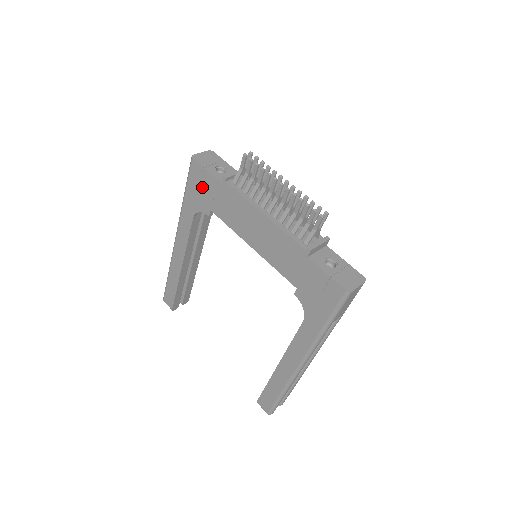
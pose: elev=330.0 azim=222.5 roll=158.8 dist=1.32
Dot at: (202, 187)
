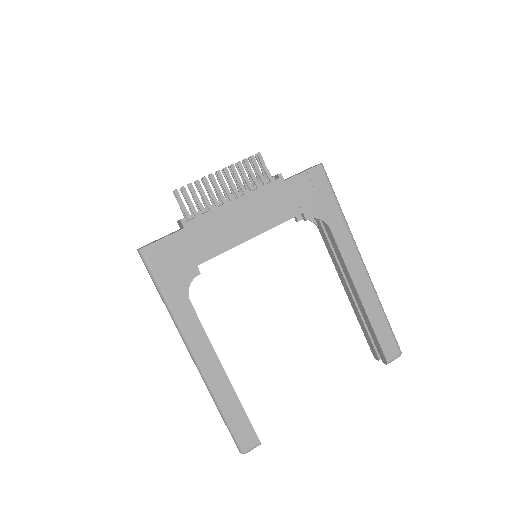
Dot at: (172, 259)
